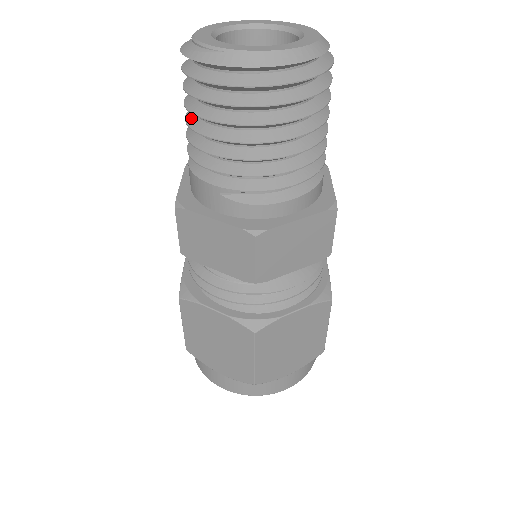
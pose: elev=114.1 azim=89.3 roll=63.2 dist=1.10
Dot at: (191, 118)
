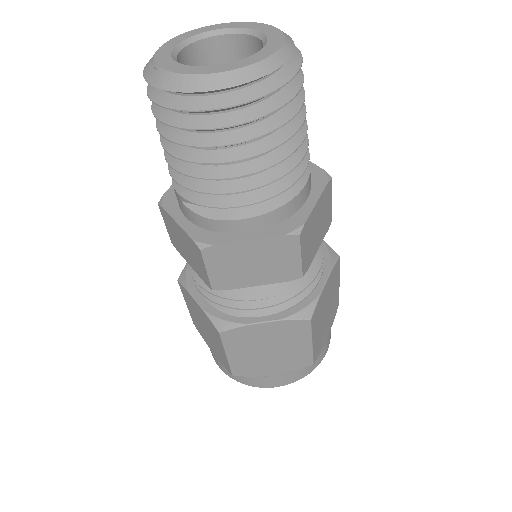
Dot at: occluded
